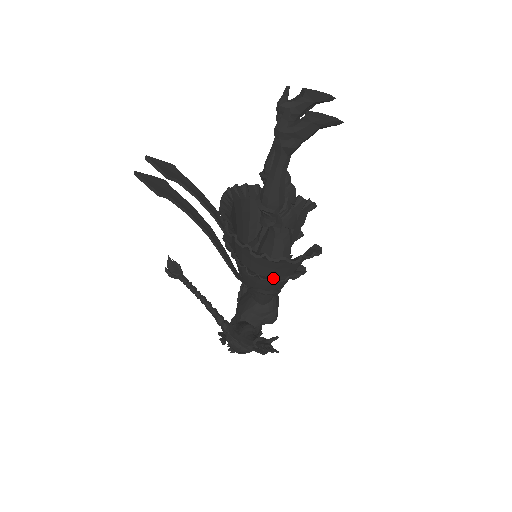
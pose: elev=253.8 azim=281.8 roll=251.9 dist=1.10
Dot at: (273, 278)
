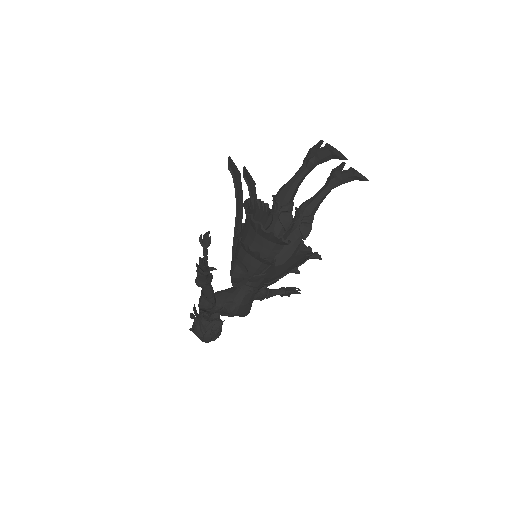
Dot at: occluded
